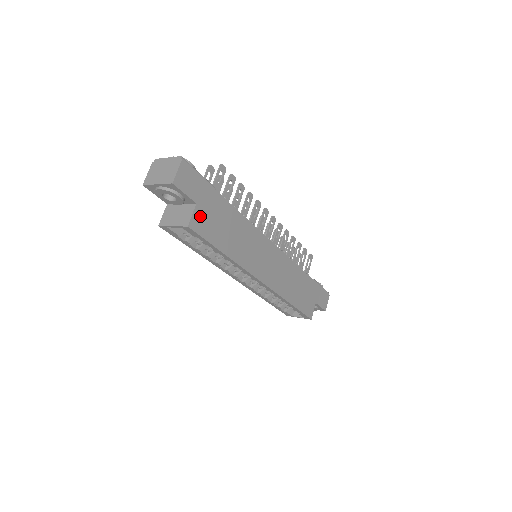
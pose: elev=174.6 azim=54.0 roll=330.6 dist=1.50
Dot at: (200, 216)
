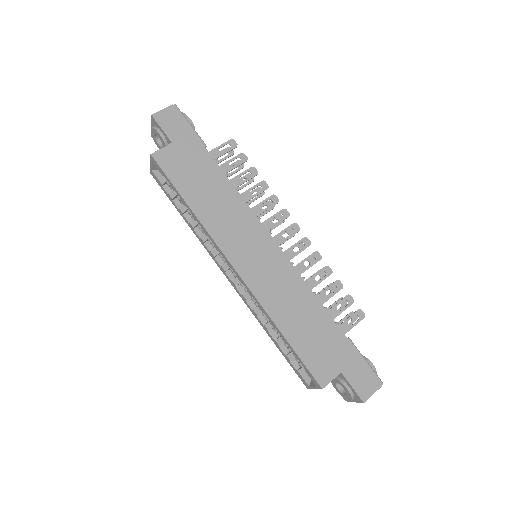
Dot at: (171, 155)
